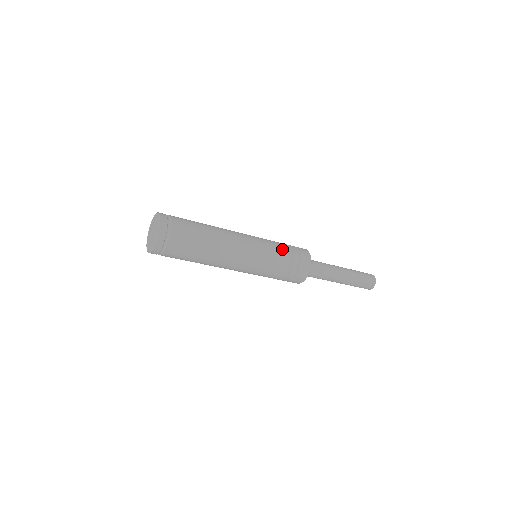
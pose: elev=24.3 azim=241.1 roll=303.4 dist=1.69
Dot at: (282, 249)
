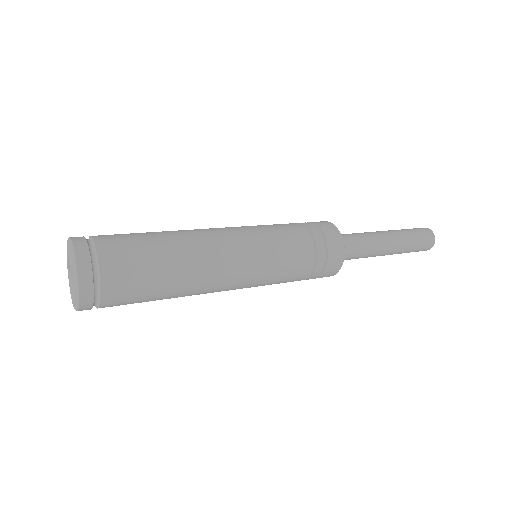
Dot at: (293, 233)
